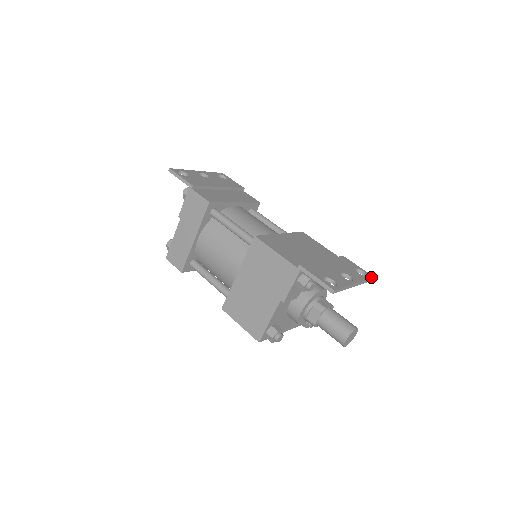
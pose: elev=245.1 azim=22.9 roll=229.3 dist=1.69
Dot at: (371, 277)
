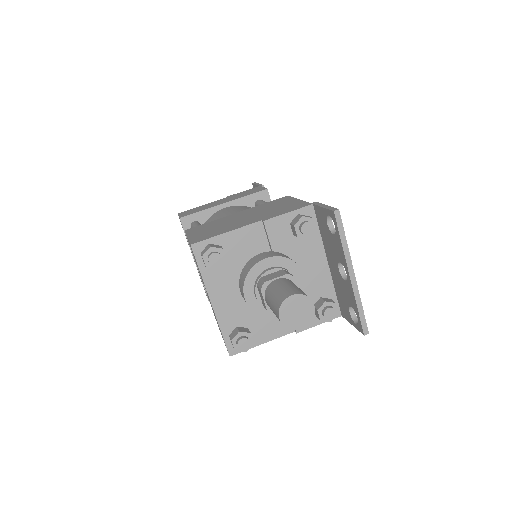
Dot at: (366, 324)
